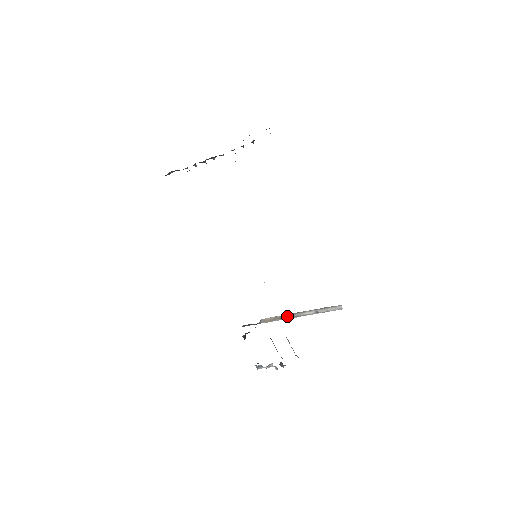
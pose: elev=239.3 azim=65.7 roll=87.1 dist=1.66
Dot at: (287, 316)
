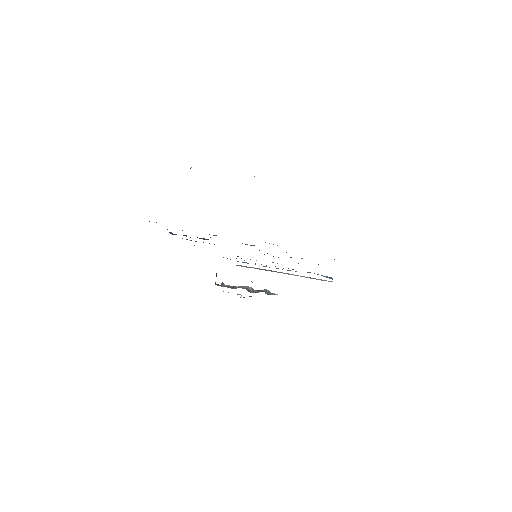
Dot at: (268, 270)
